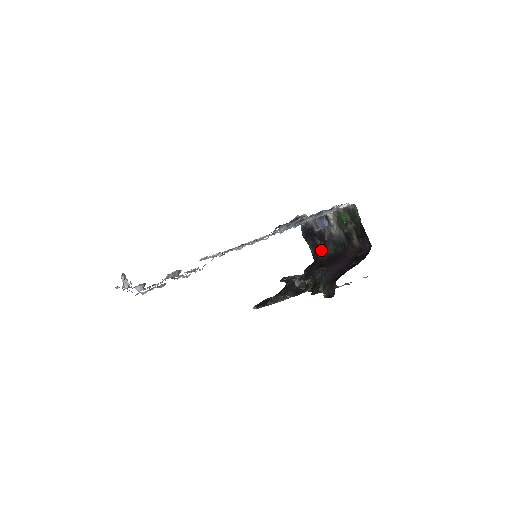
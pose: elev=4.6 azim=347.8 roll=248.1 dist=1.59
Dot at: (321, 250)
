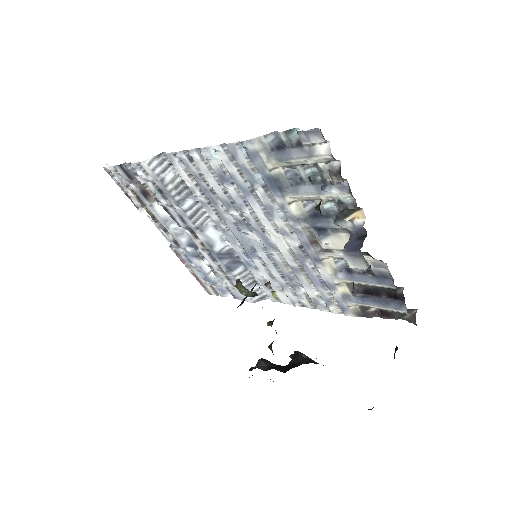
Dot at: occluded
